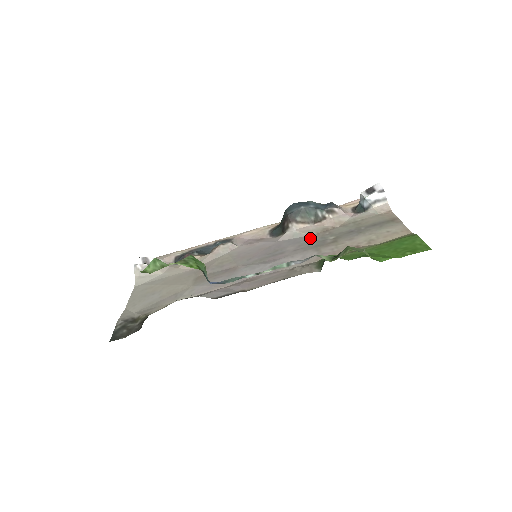
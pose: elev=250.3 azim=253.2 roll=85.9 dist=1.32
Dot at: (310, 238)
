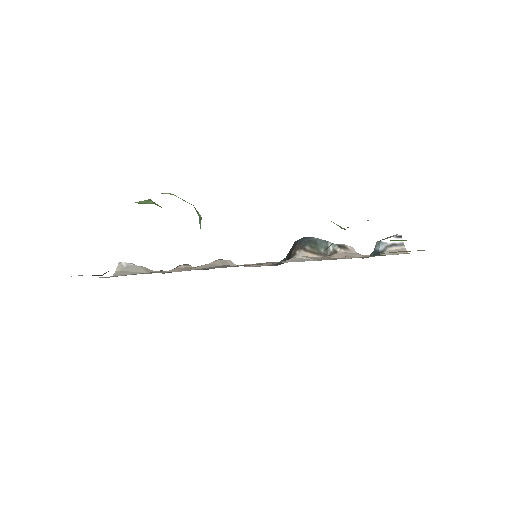
Dot at: occluded
